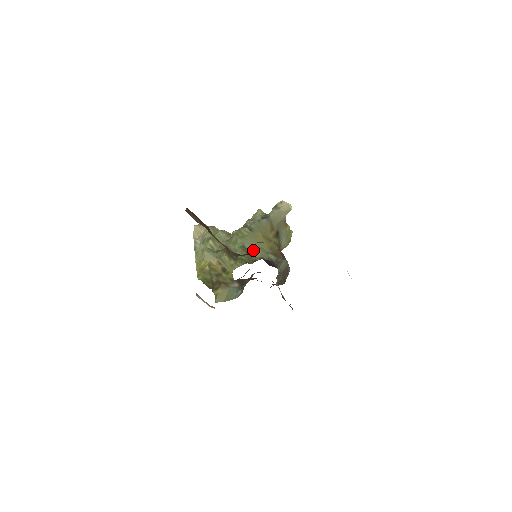
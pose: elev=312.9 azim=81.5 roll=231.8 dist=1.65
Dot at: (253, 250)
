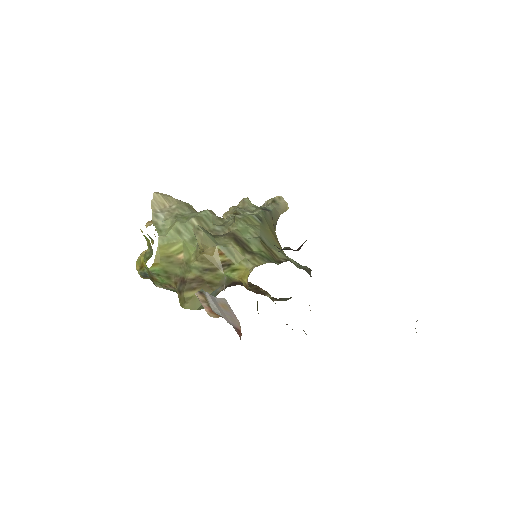
Dot at: (272, 247)
